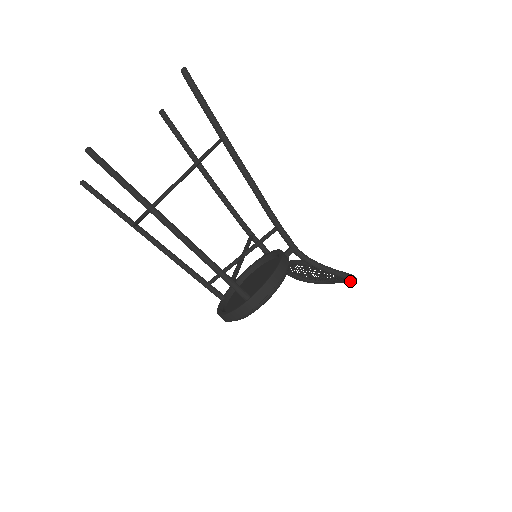
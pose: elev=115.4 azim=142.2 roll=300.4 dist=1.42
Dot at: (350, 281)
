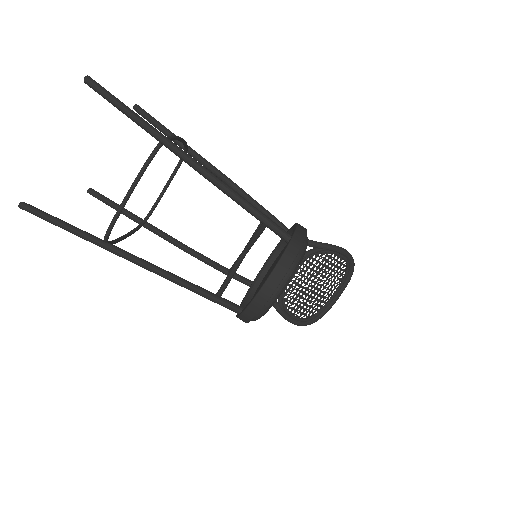
Dot at: (348, 277)
